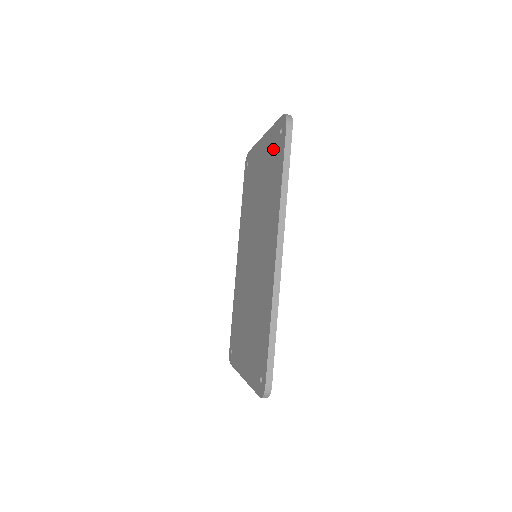
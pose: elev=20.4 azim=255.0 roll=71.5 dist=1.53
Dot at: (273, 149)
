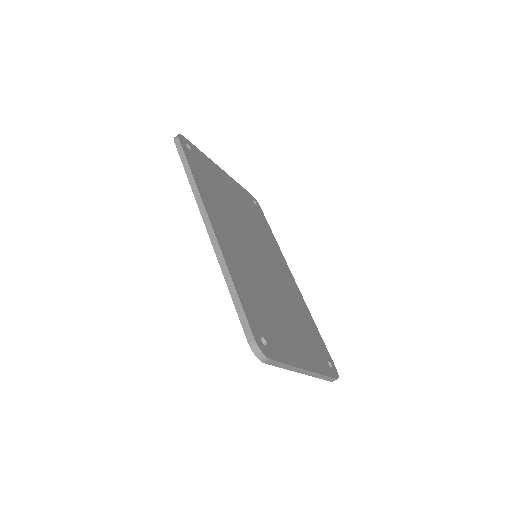
Dot at: occluded
